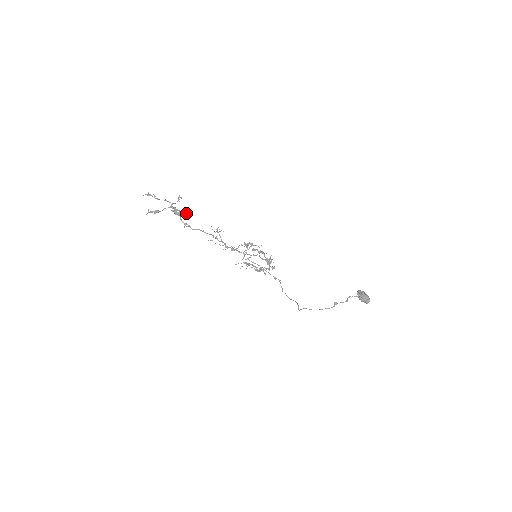
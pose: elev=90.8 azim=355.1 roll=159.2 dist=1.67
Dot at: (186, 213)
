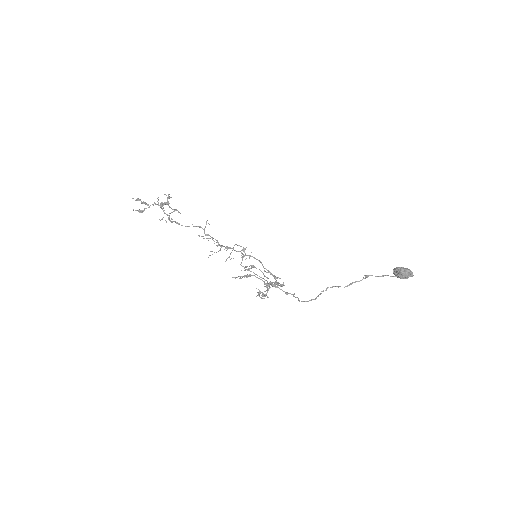
Dot at: (175, 210)
